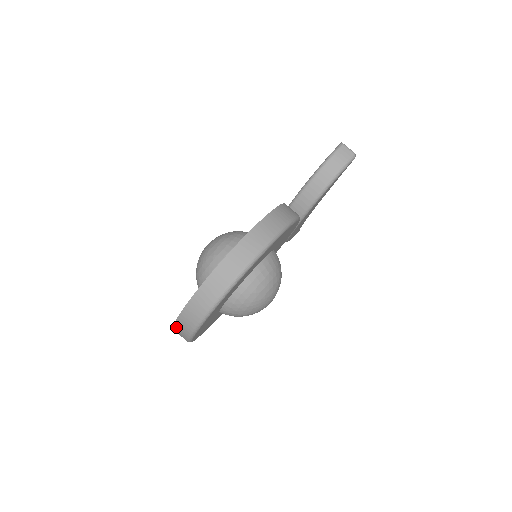
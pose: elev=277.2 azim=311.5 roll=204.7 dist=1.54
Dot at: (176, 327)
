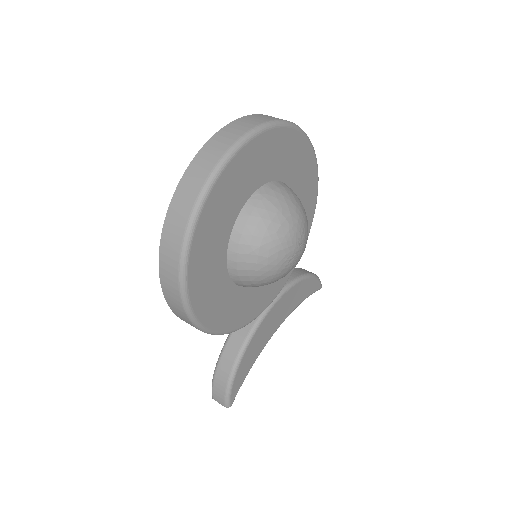
Dot at: (222, 132)
